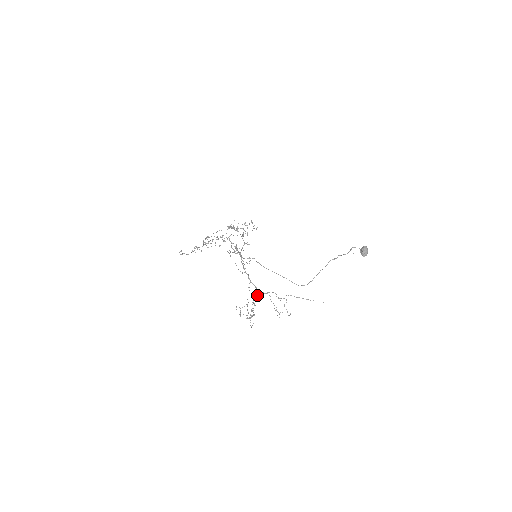
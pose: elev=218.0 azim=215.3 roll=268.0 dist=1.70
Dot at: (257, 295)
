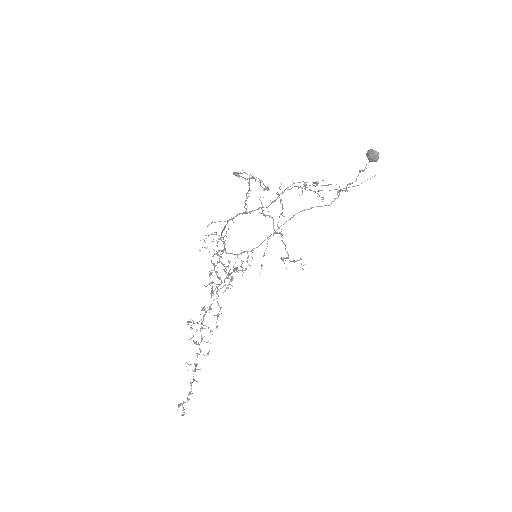
Dot at: occluded
